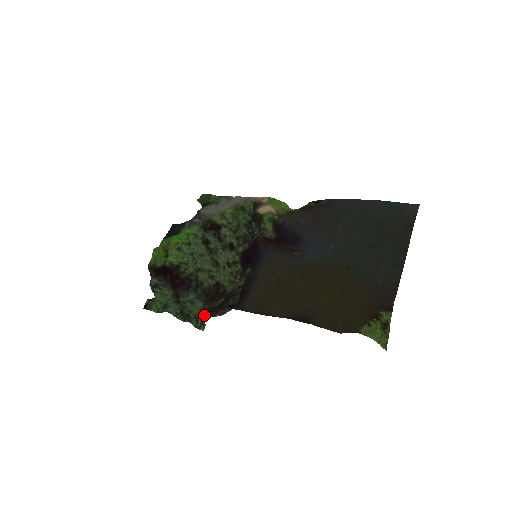
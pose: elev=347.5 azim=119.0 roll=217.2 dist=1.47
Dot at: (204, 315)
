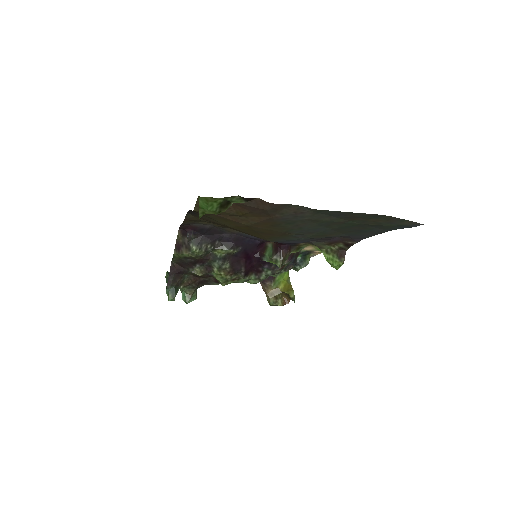
Dot at: (180, 280)
